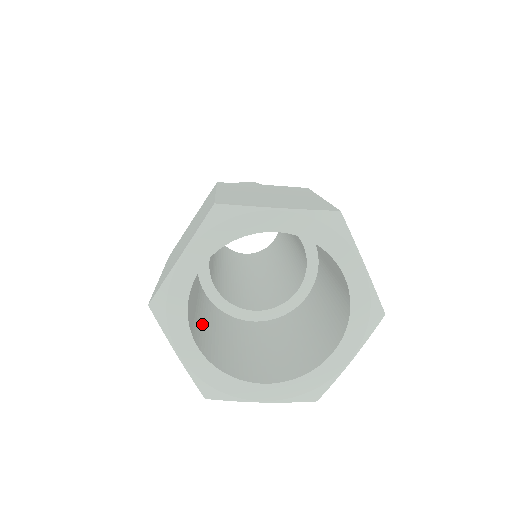
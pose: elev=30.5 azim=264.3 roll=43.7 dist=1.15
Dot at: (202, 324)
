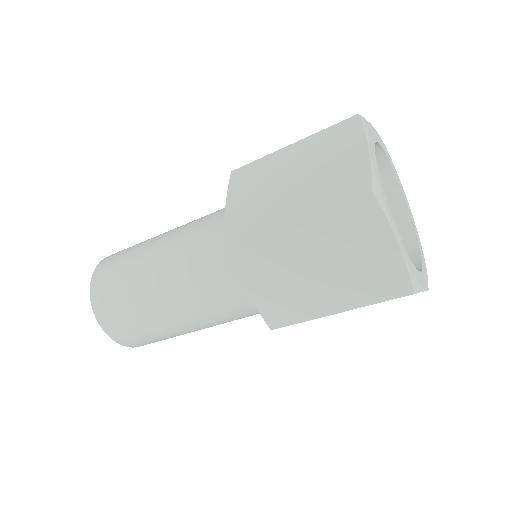
Dot at: occluded
